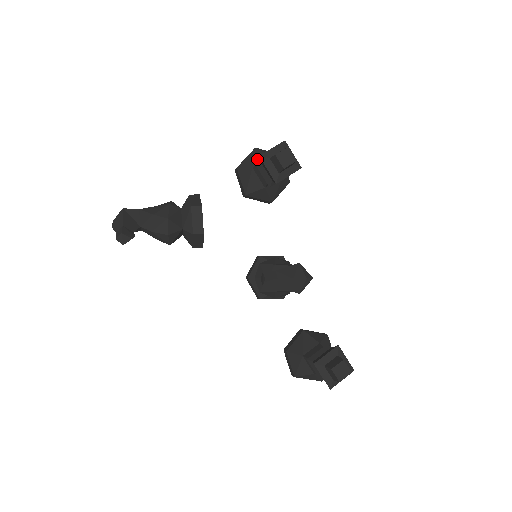
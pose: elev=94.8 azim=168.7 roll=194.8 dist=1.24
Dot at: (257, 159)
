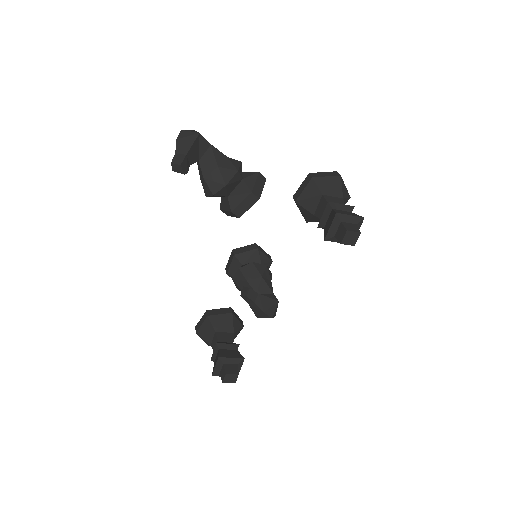
Dot at: (332, 190)
